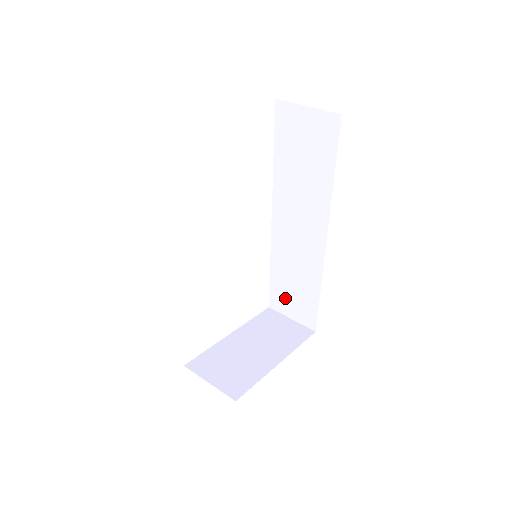
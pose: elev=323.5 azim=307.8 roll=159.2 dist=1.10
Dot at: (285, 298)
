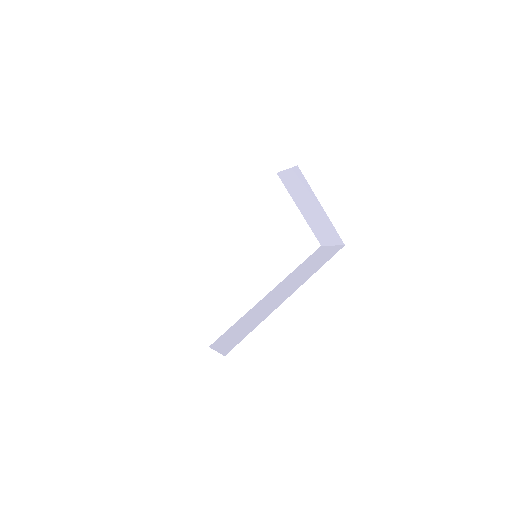
Dot at: (228, 337)
